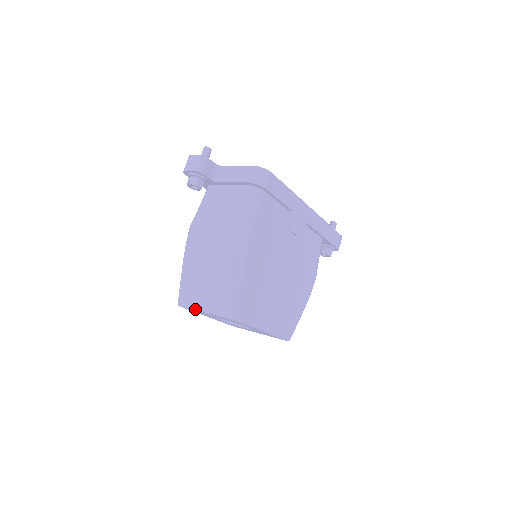
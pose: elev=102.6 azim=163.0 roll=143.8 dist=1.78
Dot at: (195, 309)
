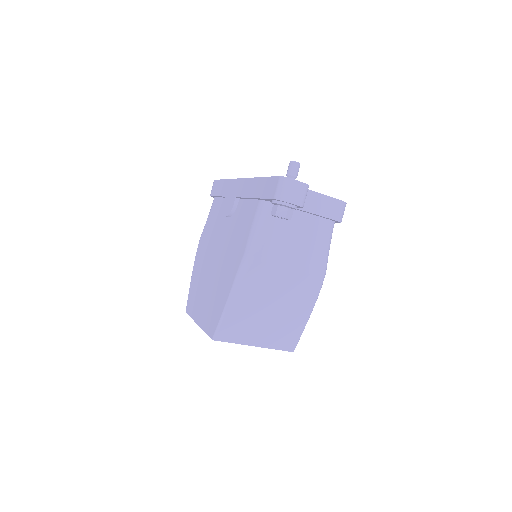
Dot at: (242, 344)
